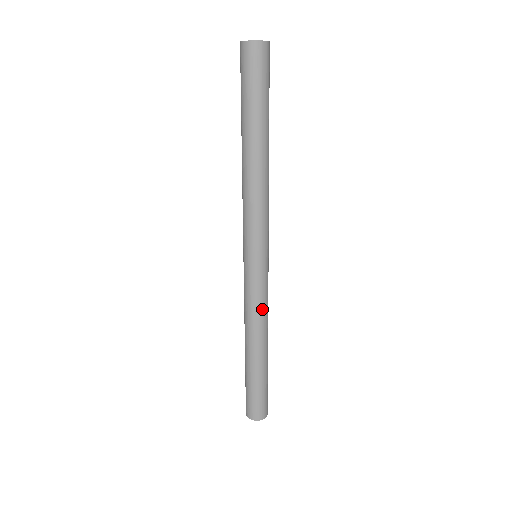
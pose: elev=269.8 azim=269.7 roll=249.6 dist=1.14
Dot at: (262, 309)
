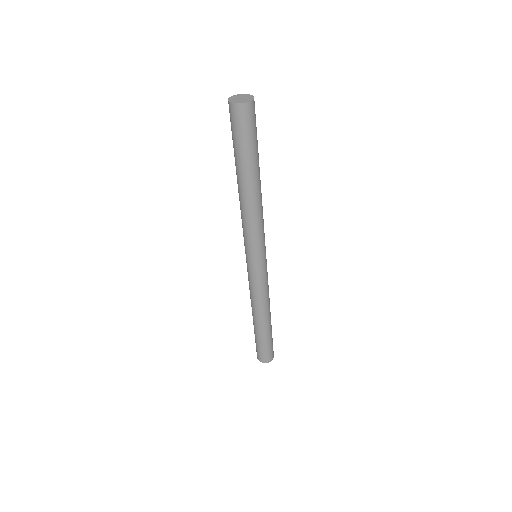
Dot at: (267, 291)
